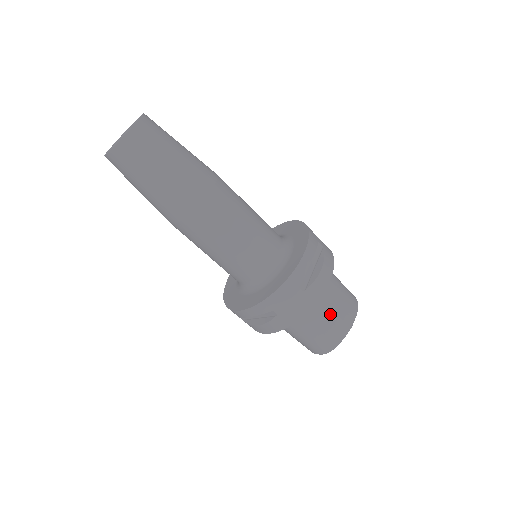
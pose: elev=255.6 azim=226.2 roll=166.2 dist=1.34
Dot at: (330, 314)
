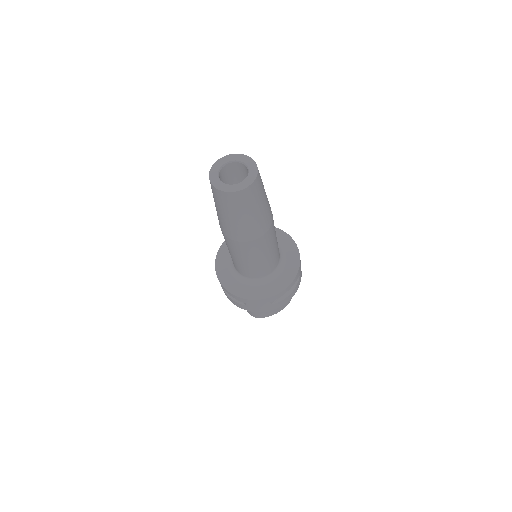
Dot at: occluded
